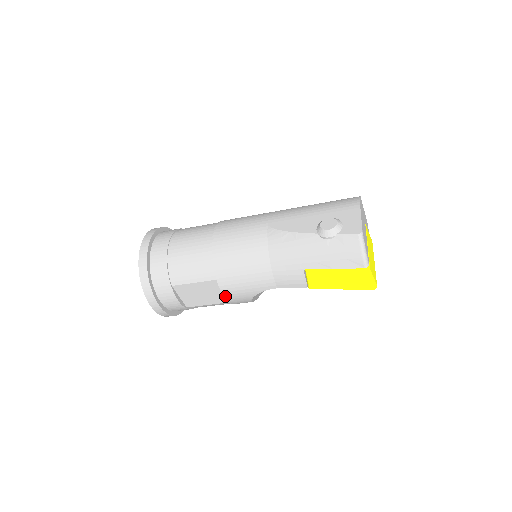
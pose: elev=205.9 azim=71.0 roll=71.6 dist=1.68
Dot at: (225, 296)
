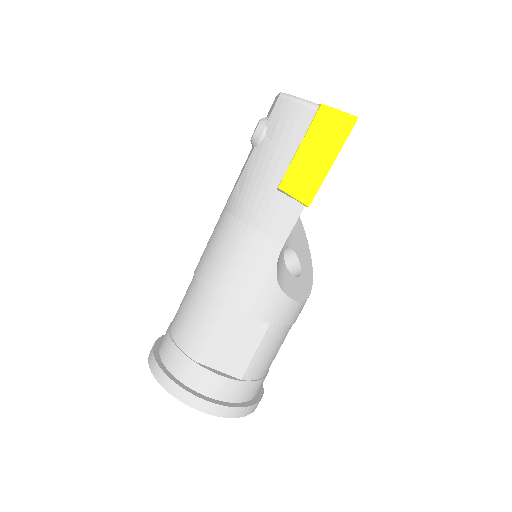
Dot at: (252, 315)
